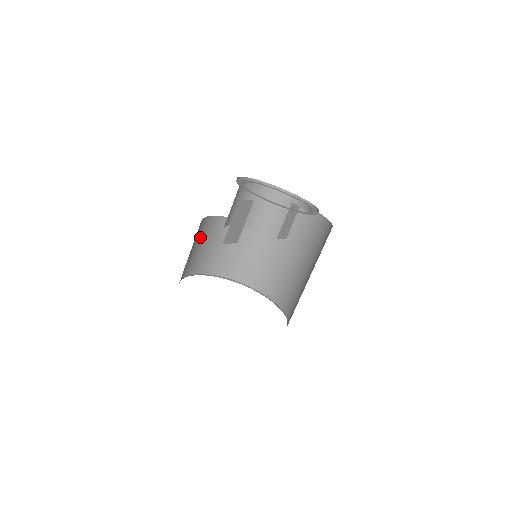
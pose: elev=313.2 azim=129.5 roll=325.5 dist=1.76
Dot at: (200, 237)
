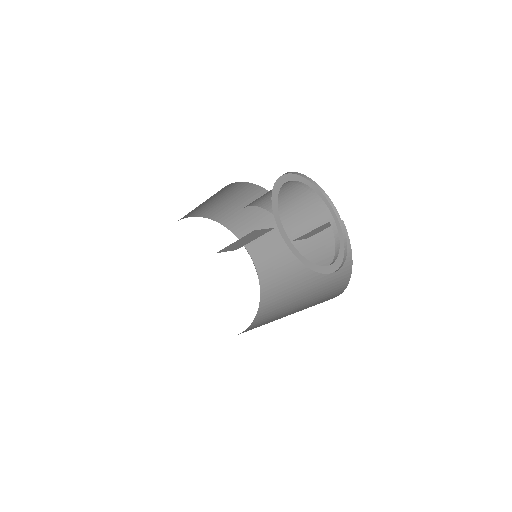
Dot at: (214, 195)
